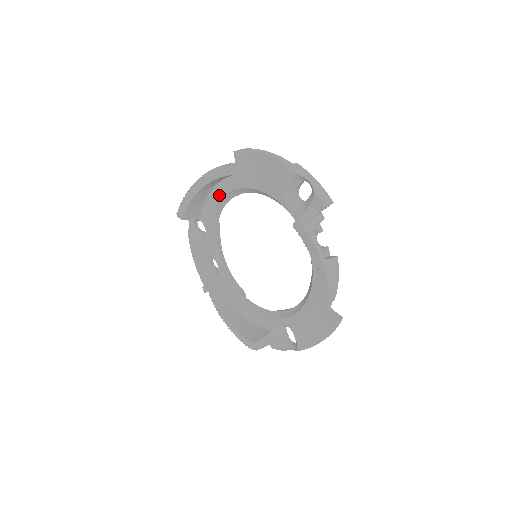
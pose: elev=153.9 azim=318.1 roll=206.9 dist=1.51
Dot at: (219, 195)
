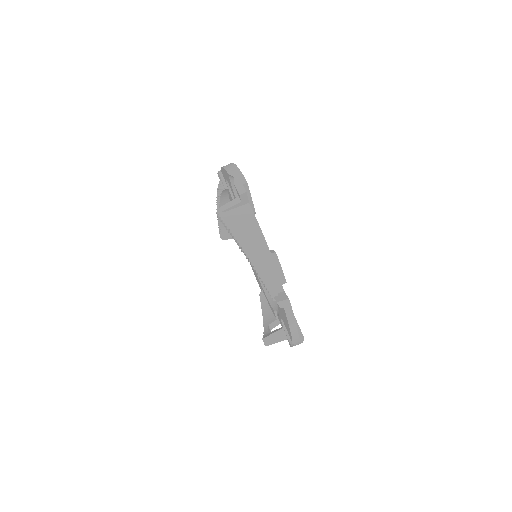
Dot at: occluded
